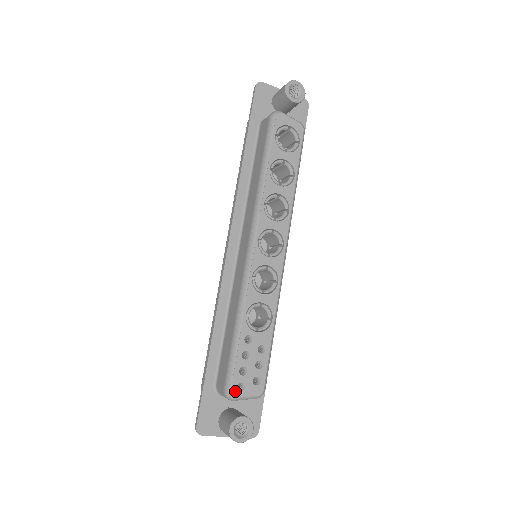
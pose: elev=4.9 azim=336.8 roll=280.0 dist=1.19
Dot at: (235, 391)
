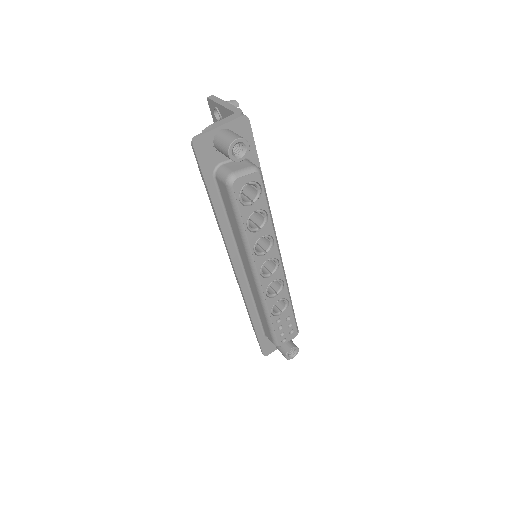
Dot at: (281, 344)
